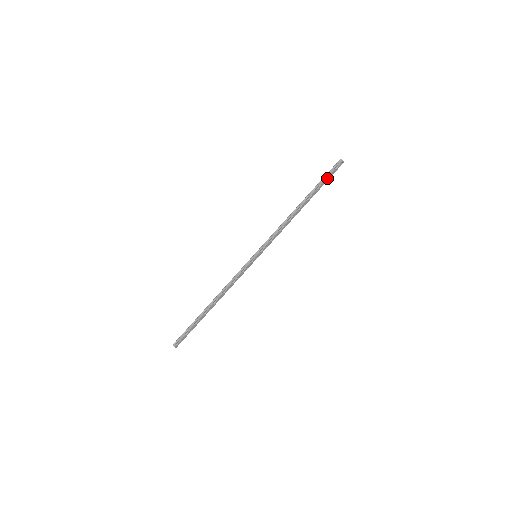
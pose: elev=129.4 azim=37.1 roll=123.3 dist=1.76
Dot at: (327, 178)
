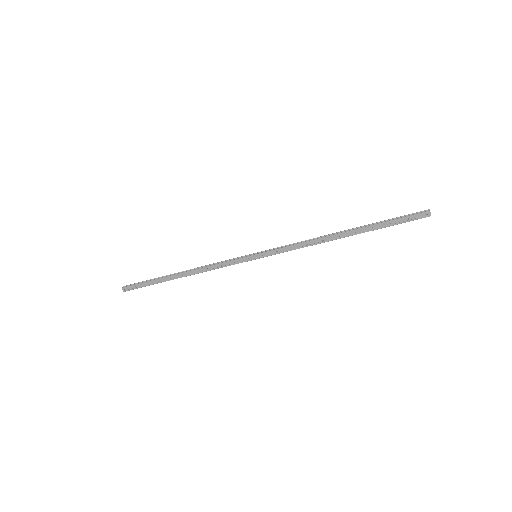
Dot at: (395, 220)
